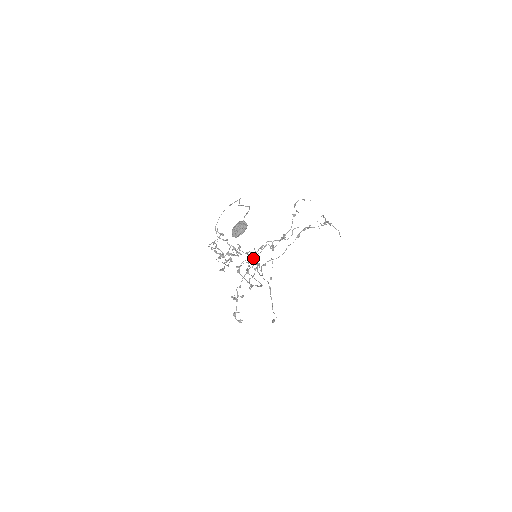
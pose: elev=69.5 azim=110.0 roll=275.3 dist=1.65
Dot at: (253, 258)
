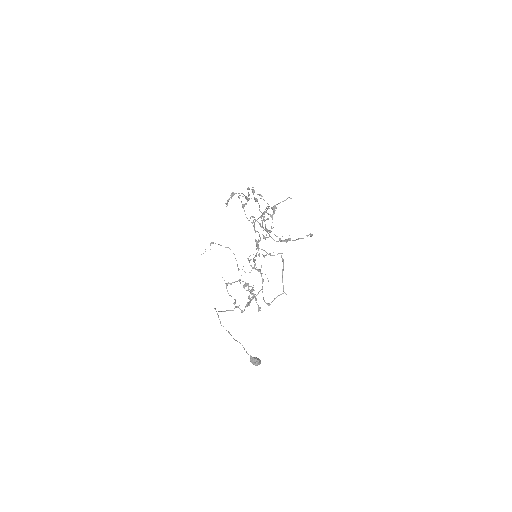
Dot at: occluded
